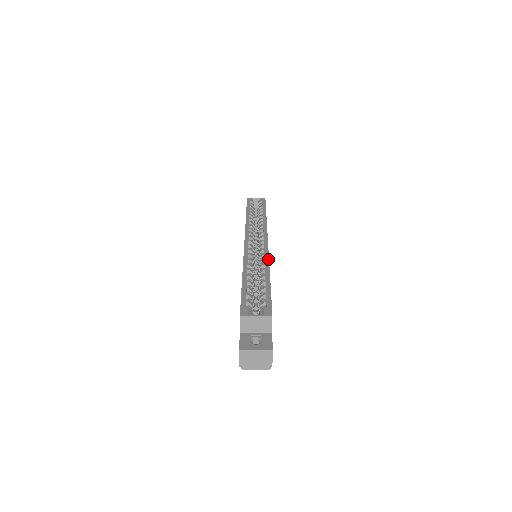
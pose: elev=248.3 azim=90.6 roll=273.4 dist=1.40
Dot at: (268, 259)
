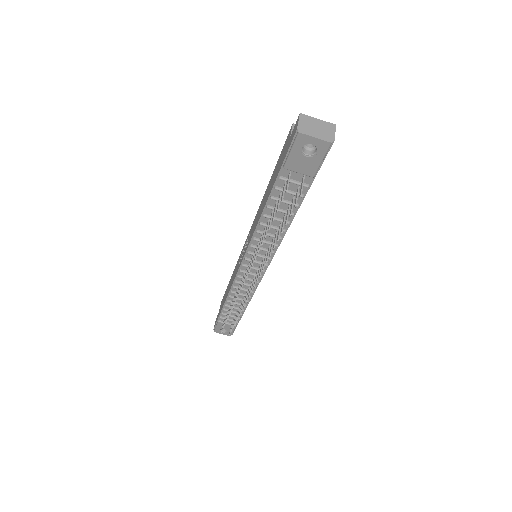
Dot at: occluded
